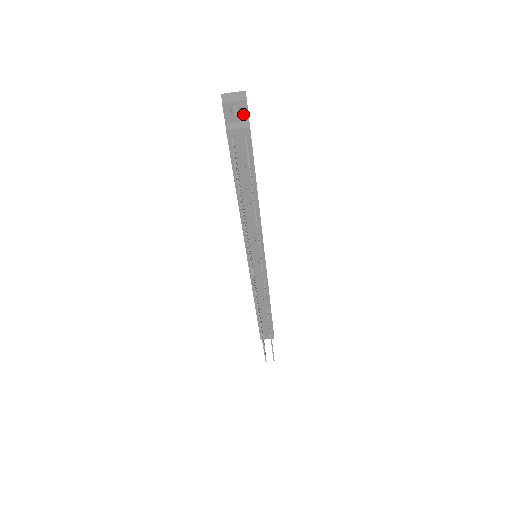
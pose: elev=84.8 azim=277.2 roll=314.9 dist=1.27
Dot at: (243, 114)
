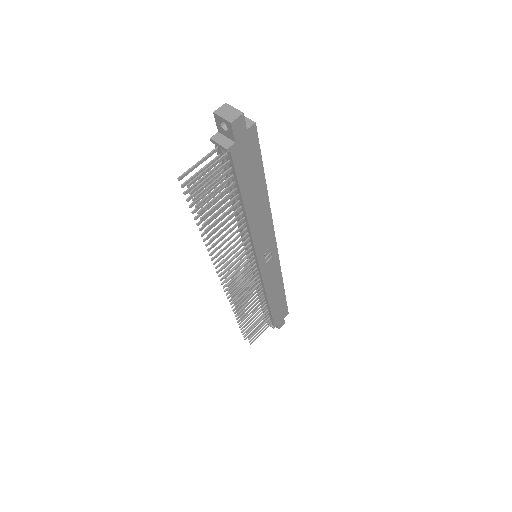
Dot at: (230, 133)
